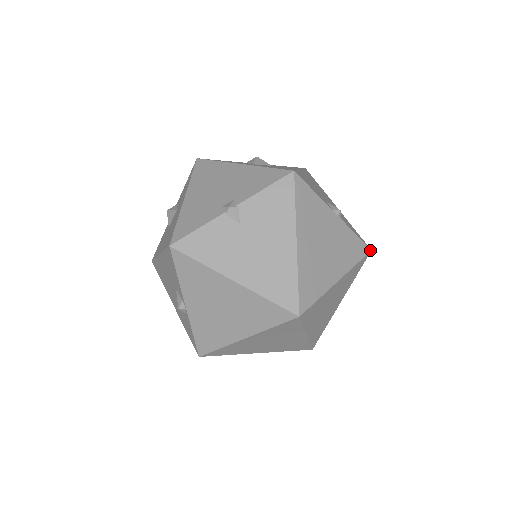
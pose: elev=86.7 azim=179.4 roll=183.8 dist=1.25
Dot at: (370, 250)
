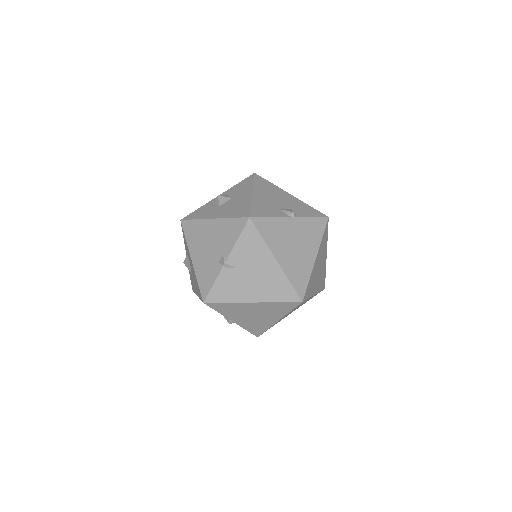
Dot at: (327, 218)
